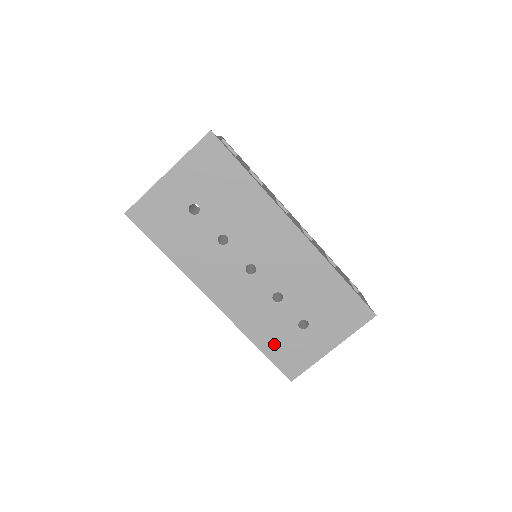
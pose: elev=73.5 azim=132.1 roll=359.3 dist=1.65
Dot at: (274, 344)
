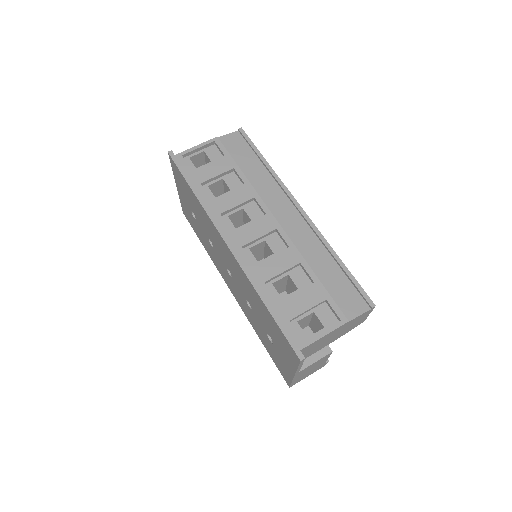
Dot at: (267, 346)
